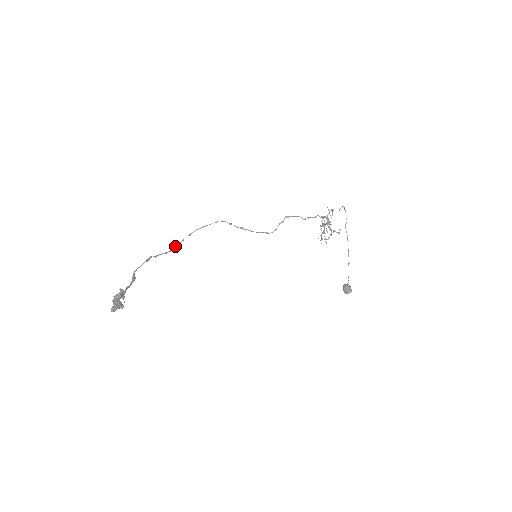
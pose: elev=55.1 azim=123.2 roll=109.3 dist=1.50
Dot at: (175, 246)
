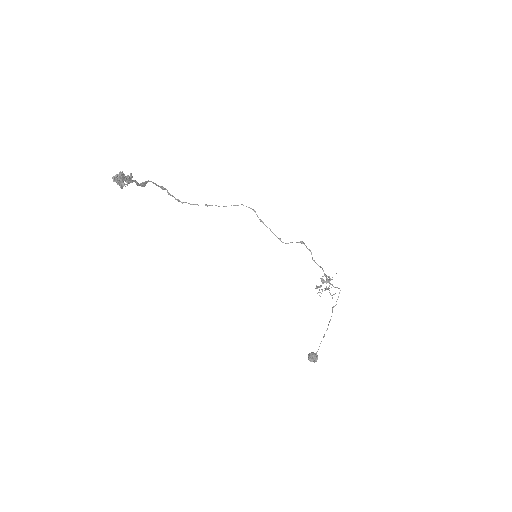
Dot at: (189, 203)
